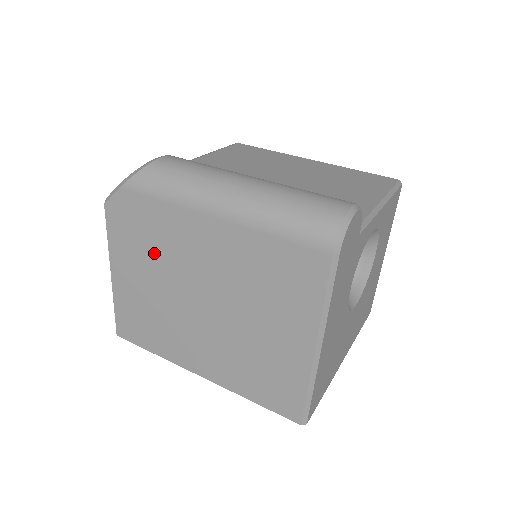
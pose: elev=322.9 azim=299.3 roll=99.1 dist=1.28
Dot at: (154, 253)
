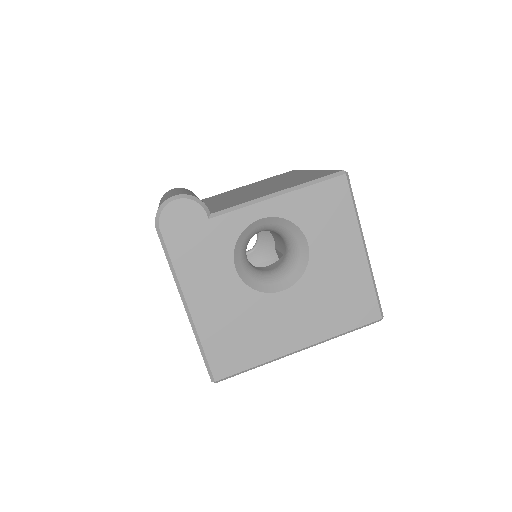
Dot at: occluded
